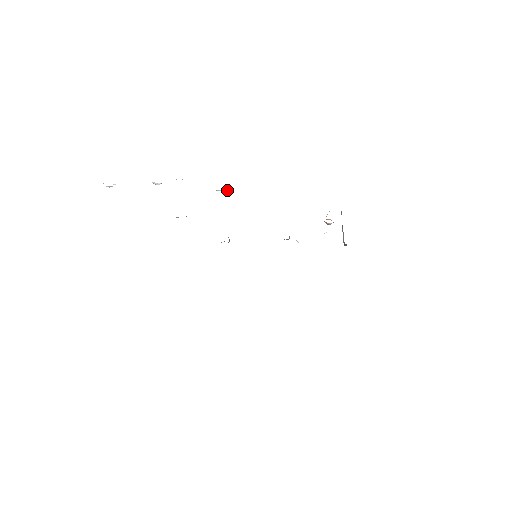
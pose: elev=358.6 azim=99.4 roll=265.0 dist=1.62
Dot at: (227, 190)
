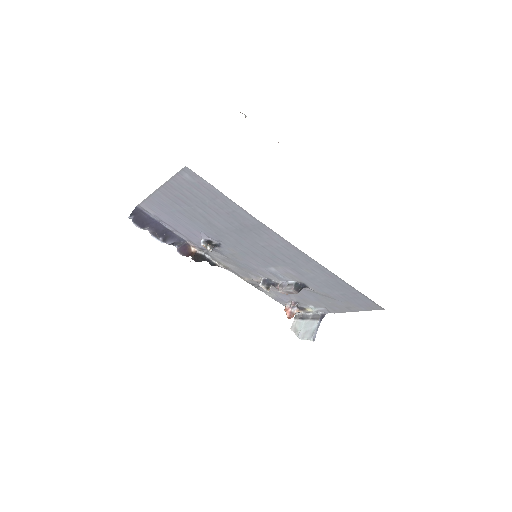
Dot at: occluded
